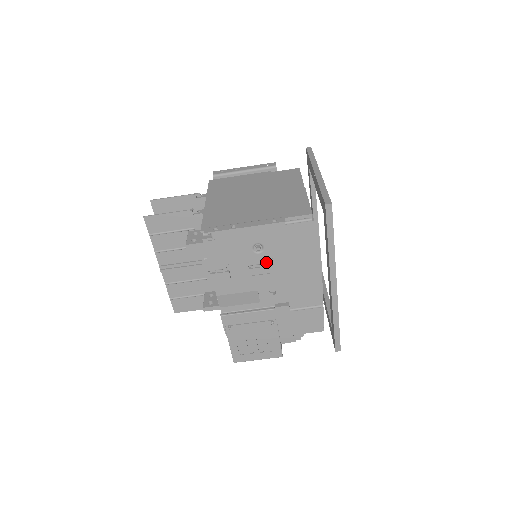
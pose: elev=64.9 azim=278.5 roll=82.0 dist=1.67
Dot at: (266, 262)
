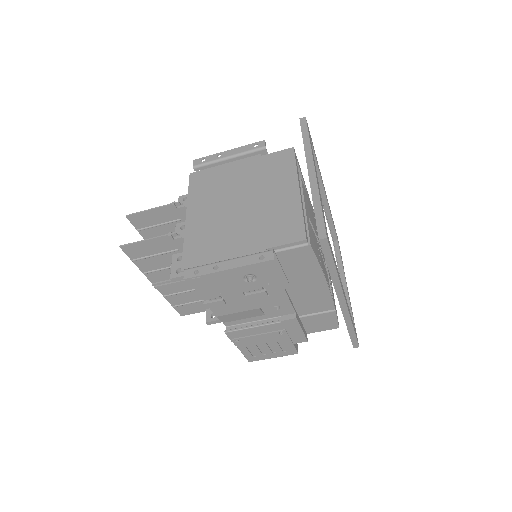
Dot at: (262, 286)
